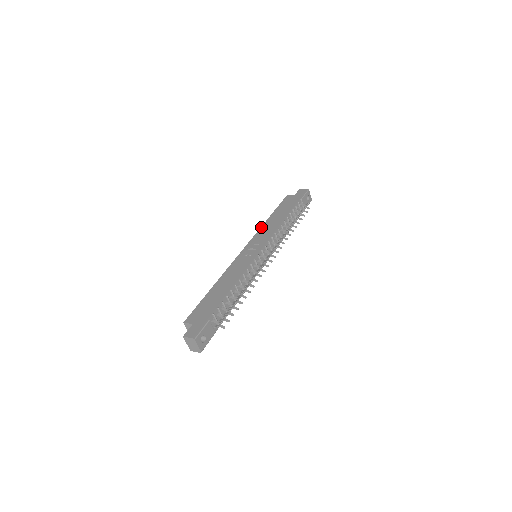
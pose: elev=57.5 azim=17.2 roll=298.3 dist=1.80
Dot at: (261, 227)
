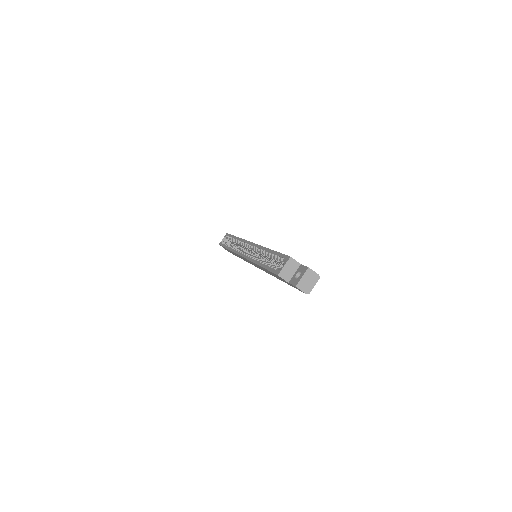
Dot at: occluded
